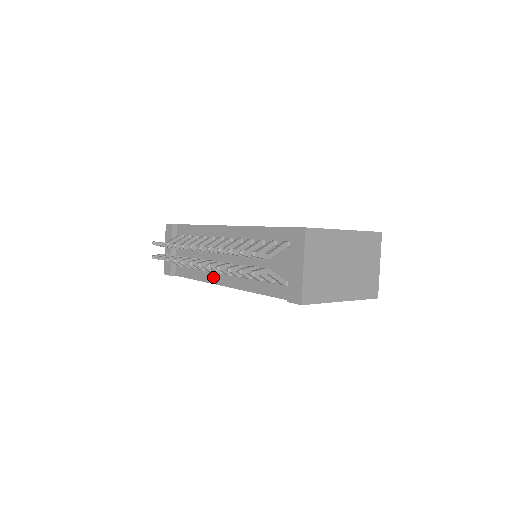
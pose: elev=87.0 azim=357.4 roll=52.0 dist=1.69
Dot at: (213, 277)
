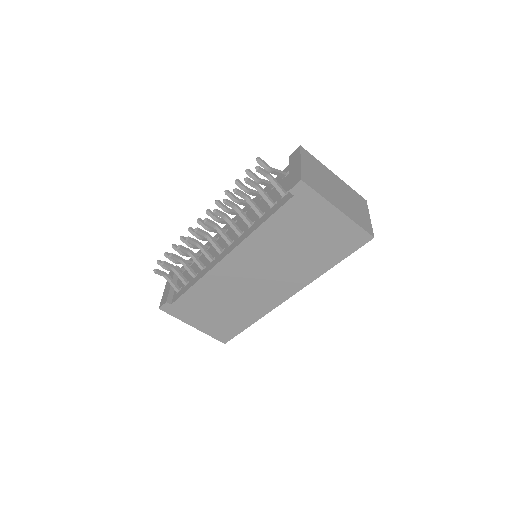
Dot at: (214, 262)
